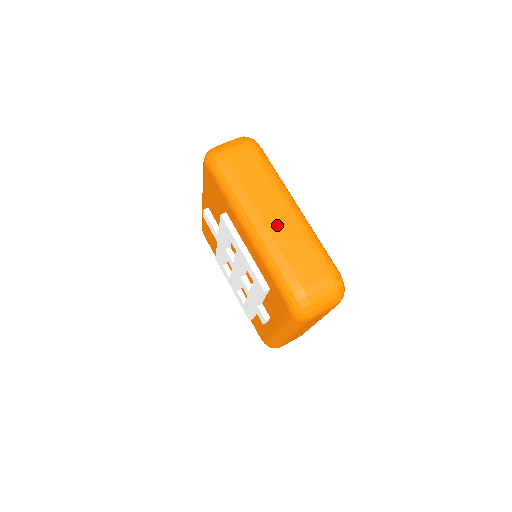
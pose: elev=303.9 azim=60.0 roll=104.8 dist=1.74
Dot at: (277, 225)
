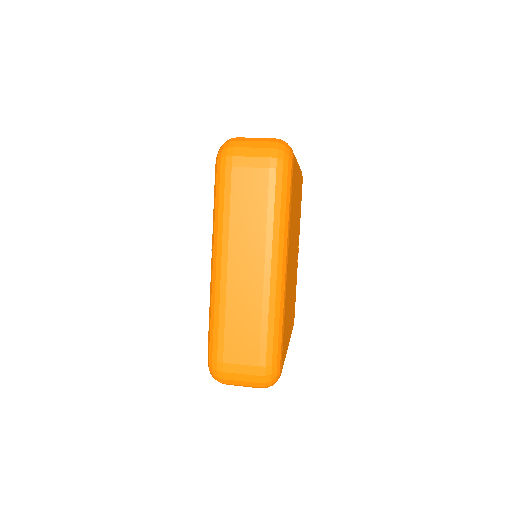
Dot at: occluded
